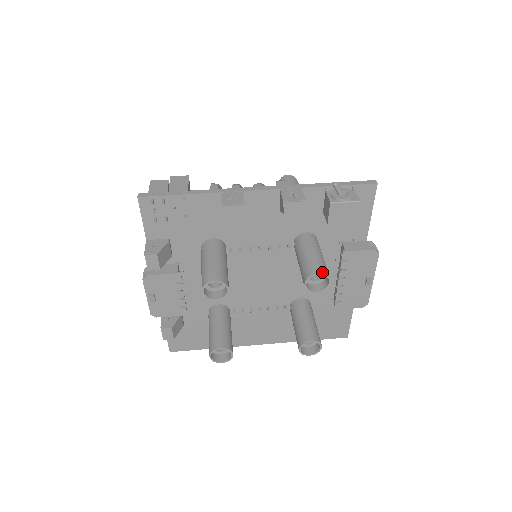
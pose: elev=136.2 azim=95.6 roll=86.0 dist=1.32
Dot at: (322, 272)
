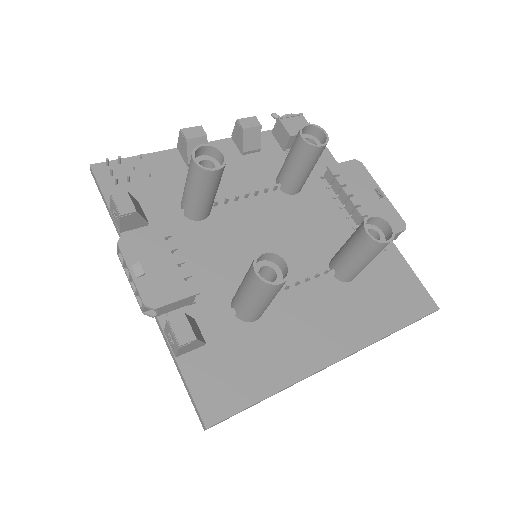
Dot at: (309, 125)
